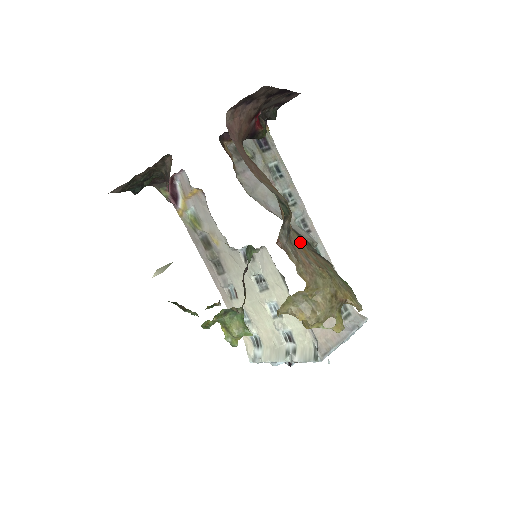
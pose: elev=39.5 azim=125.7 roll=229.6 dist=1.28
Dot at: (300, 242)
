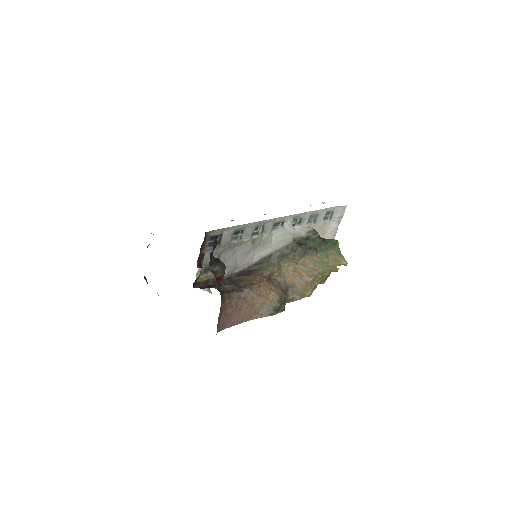
Dot at: (290, 266)
